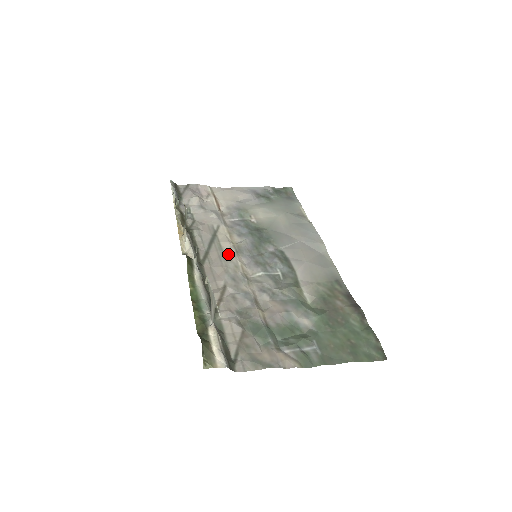
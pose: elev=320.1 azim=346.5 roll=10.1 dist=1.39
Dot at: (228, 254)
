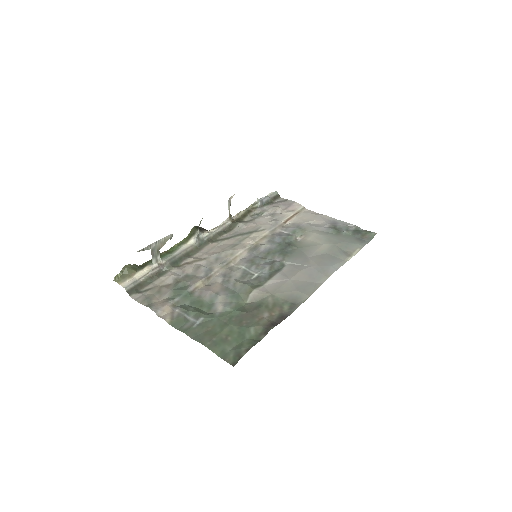
Dot at: (240, 246)
